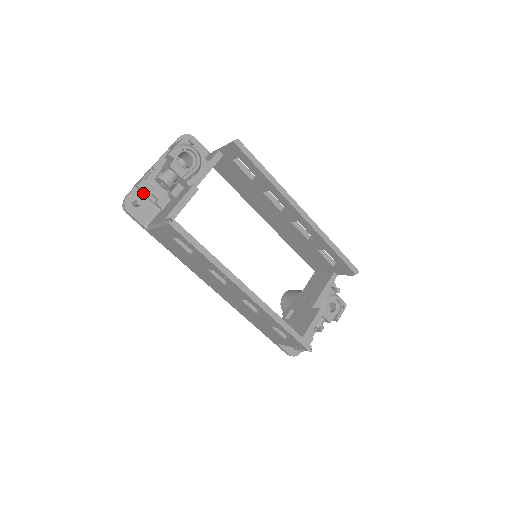
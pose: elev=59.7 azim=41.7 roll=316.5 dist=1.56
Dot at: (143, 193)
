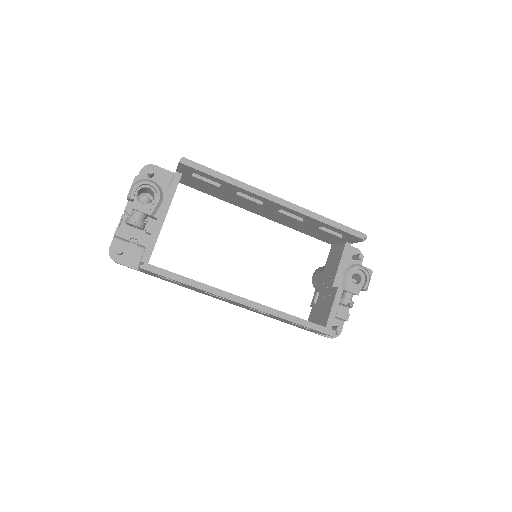
Dot at: (123, 239)
